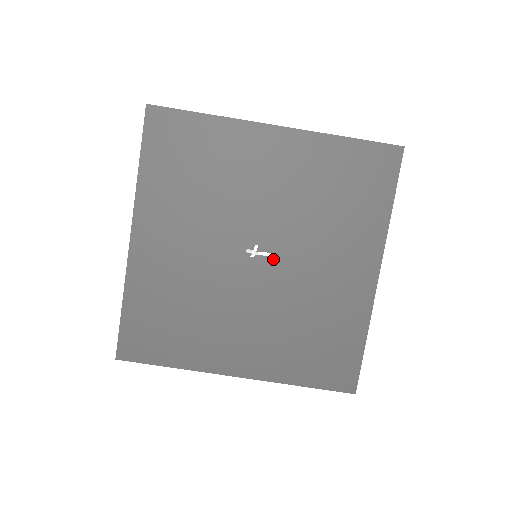
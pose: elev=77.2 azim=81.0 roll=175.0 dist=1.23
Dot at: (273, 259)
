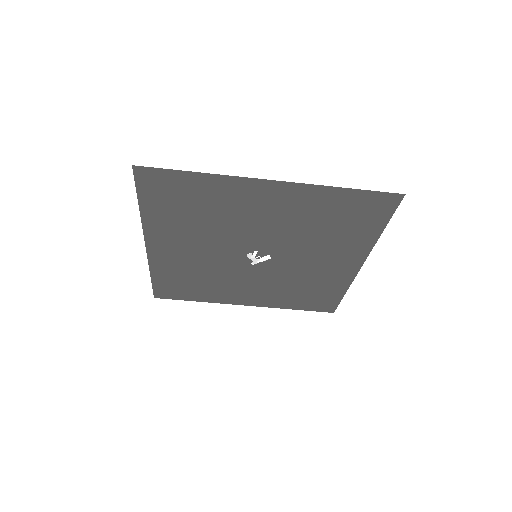
Dot at: (271, 257)
